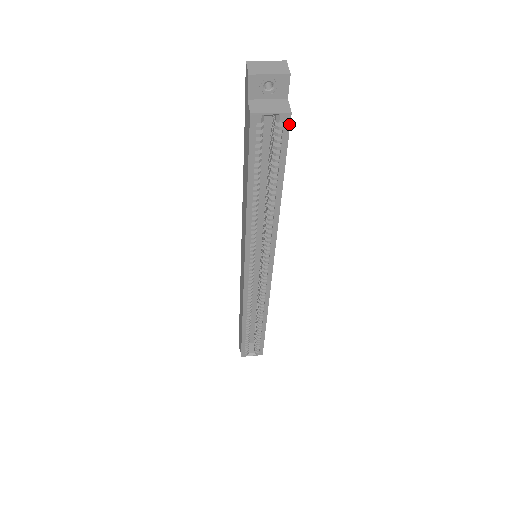
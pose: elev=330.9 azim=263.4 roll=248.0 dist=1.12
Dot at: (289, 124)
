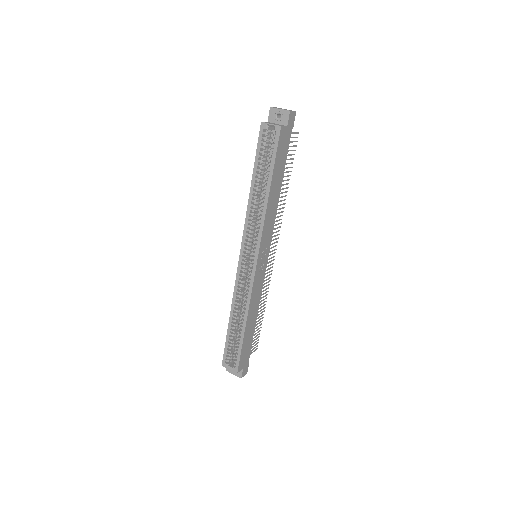
Dot at: (279, 134)
